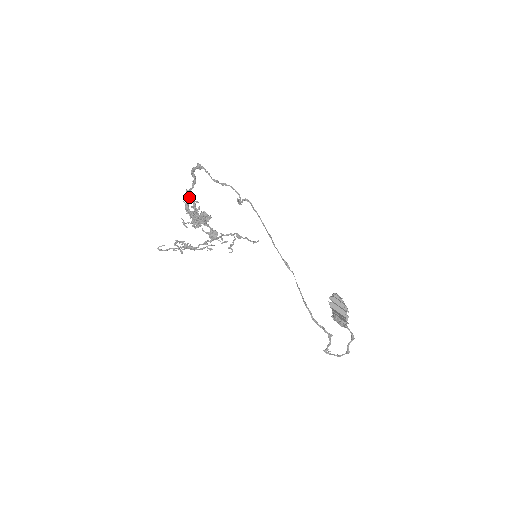
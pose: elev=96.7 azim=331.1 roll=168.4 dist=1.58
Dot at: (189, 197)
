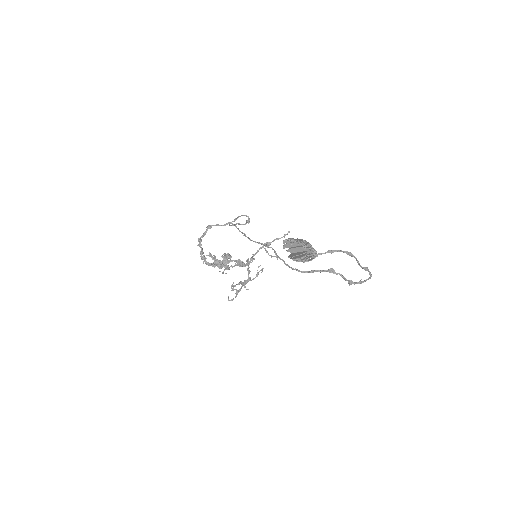
Dot at: (203, 257)
